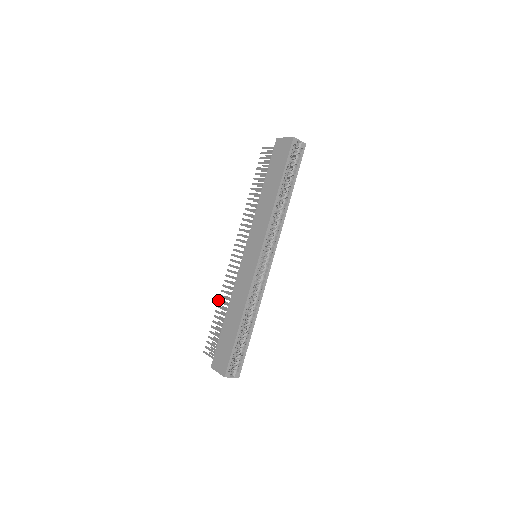
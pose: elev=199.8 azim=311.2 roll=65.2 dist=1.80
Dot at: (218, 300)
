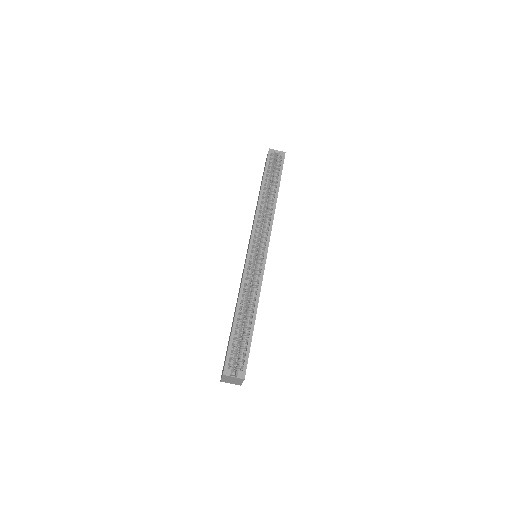
Dot at: occluded
